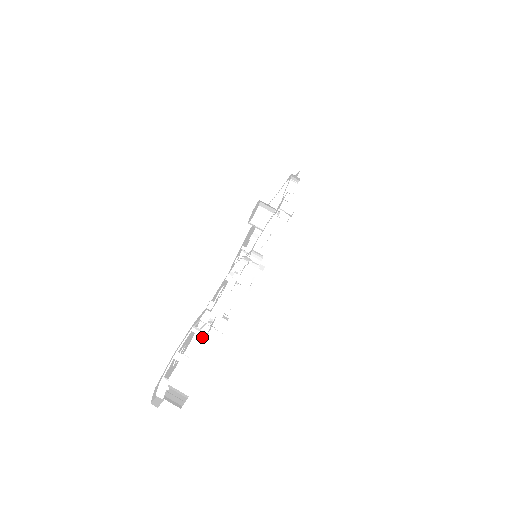
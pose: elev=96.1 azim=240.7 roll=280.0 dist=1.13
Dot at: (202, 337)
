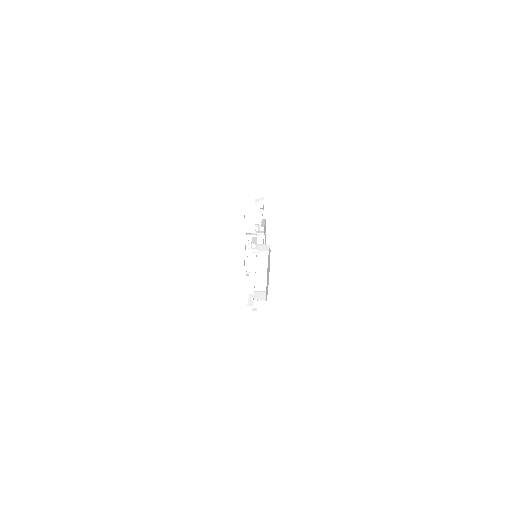
Dot at: occluded
